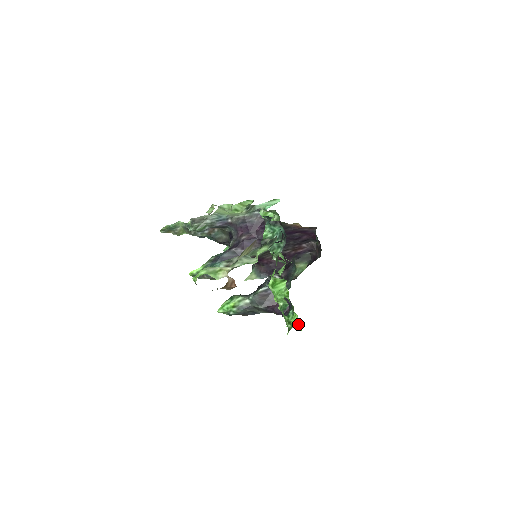
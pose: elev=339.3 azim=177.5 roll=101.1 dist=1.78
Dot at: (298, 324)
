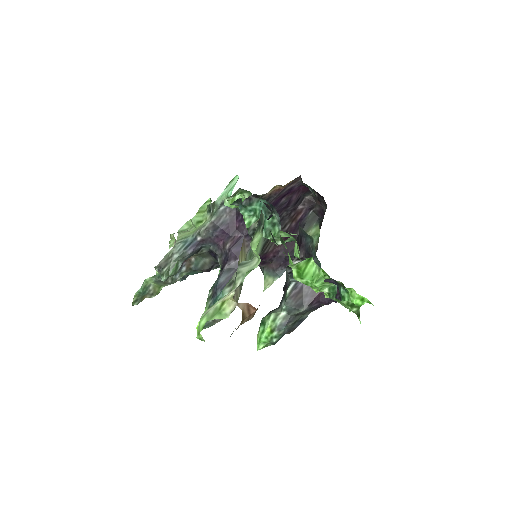
Dot at: (362, 299)
